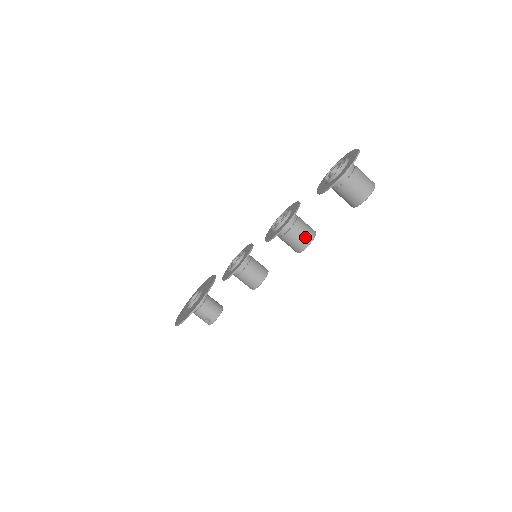
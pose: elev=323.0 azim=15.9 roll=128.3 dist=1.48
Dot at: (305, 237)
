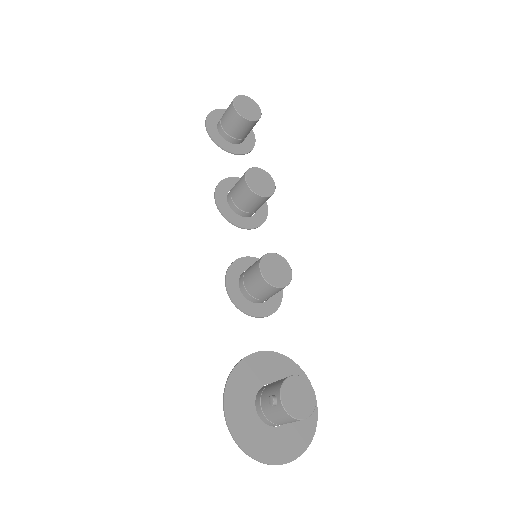
Dot at: occluded
